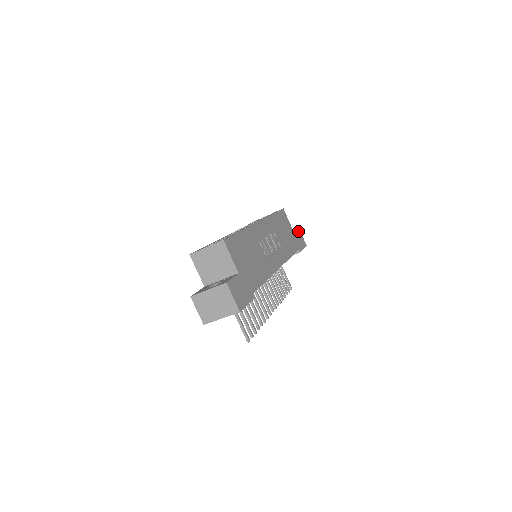
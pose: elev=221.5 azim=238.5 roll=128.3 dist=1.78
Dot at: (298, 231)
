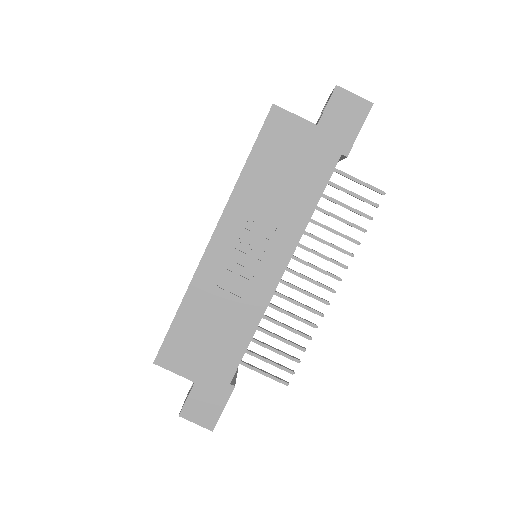
Dot at: (335, 99)
